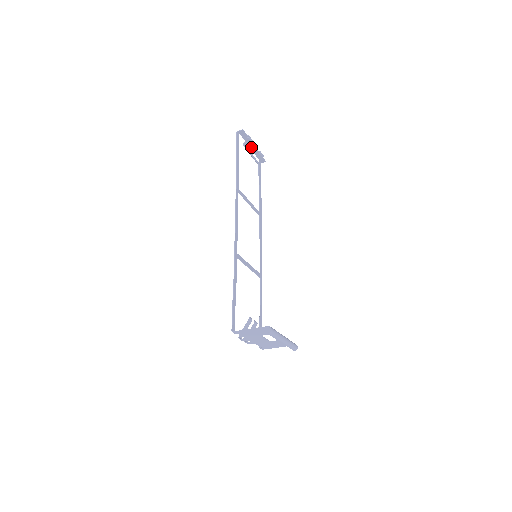
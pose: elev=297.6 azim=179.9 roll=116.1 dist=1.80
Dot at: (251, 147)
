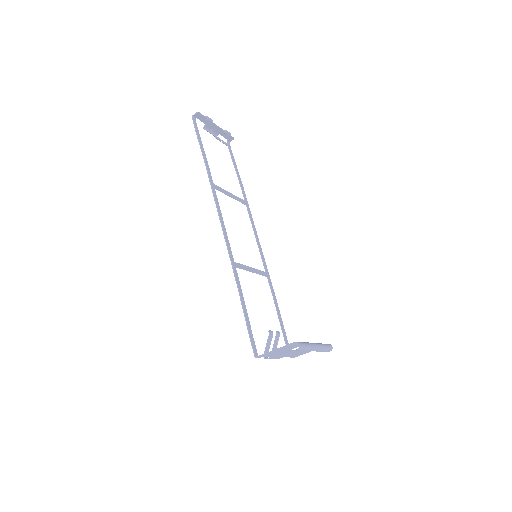
Dot at: (213, 128)
